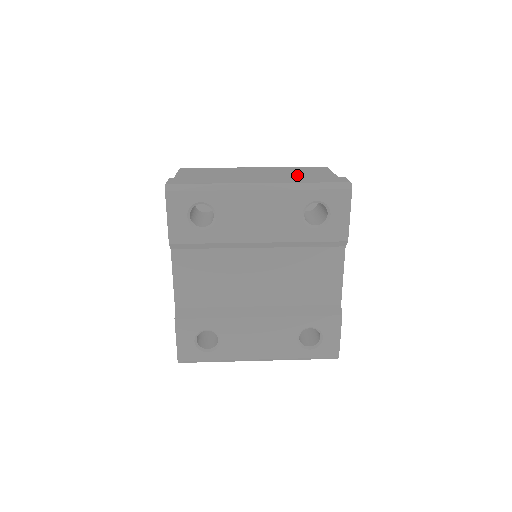
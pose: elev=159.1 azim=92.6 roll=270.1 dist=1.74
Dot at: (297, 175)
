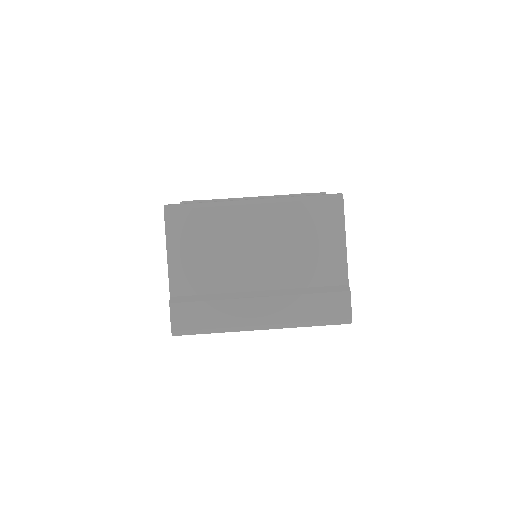
Dot at: (303, 255)
